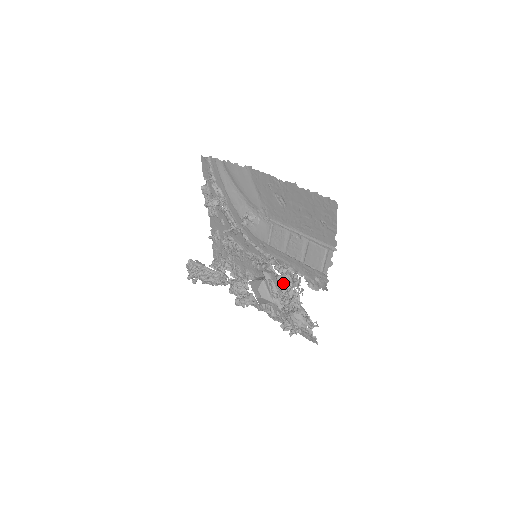
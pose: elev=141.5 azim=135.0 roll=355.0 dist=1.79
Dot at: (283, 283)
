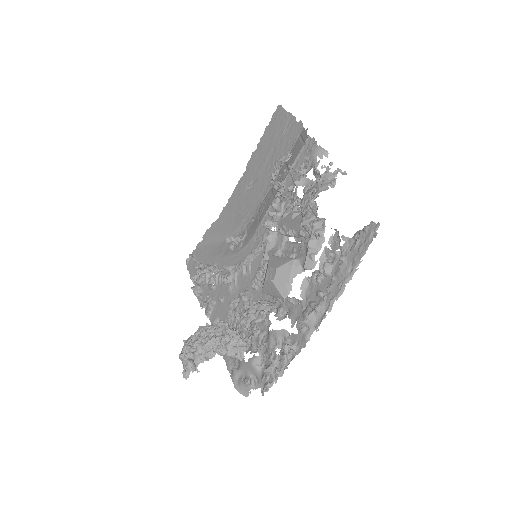
Dot at: (287, 218)
